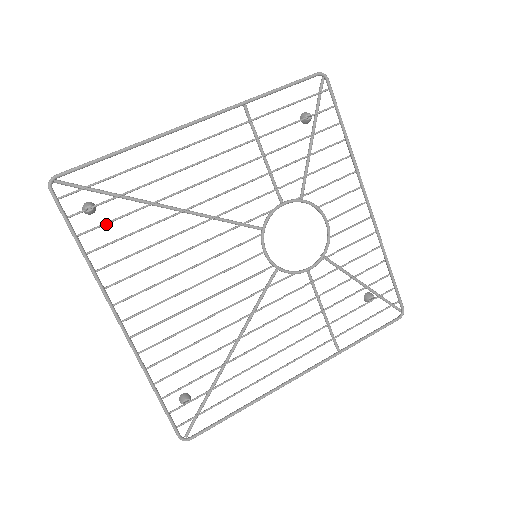
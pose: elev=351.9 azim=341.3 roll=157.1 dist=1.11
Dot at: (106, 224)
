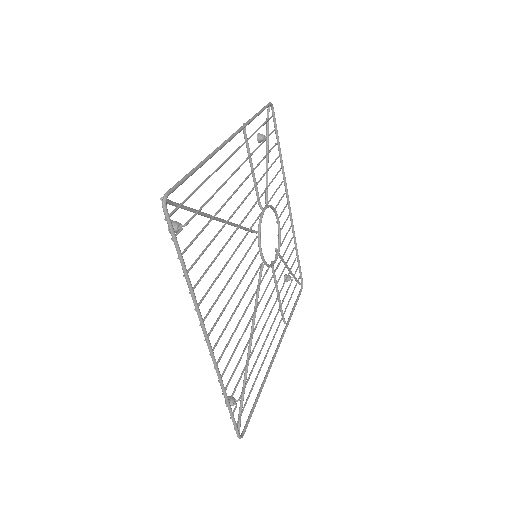
Dot at: (193, 241)
